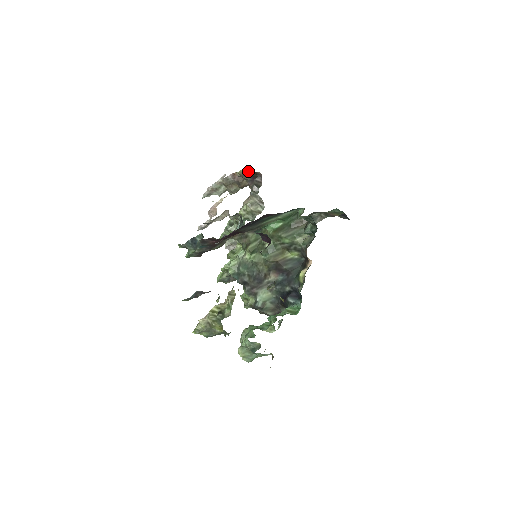
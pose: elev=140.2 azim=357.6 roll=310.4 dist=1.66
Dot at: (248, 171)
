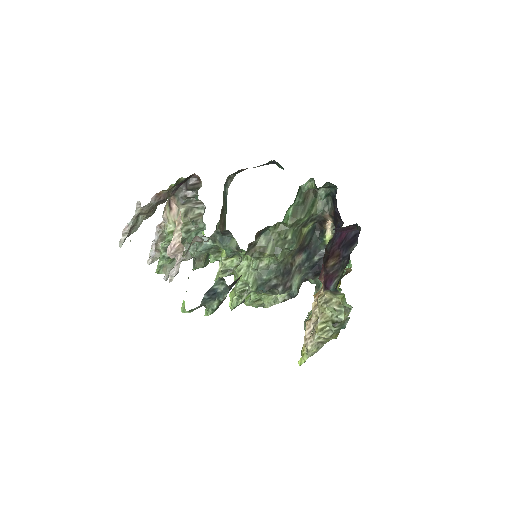
Dot at: (179, 180)
